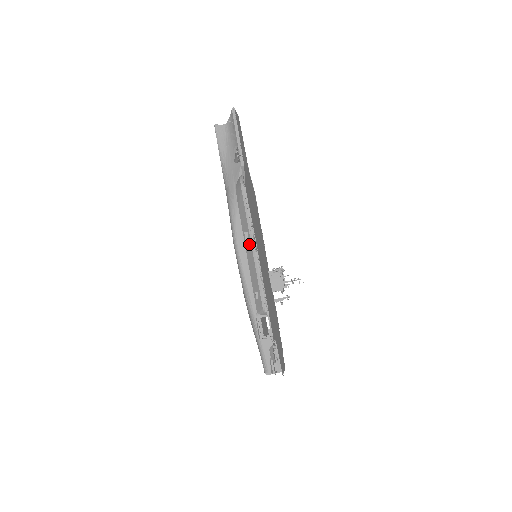
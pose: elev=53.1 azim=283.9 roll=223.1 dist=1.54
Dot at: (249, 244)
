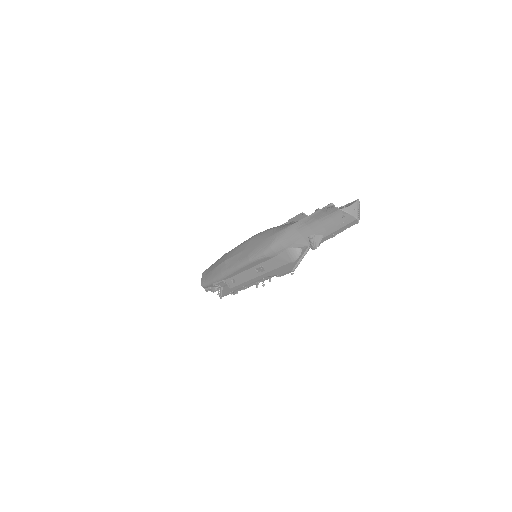
Dot at: (258, 273)
